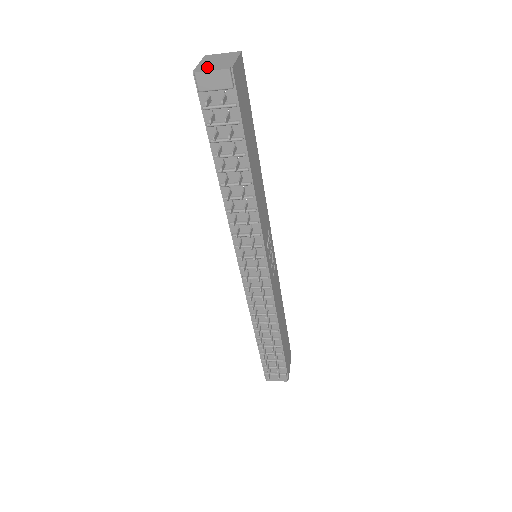
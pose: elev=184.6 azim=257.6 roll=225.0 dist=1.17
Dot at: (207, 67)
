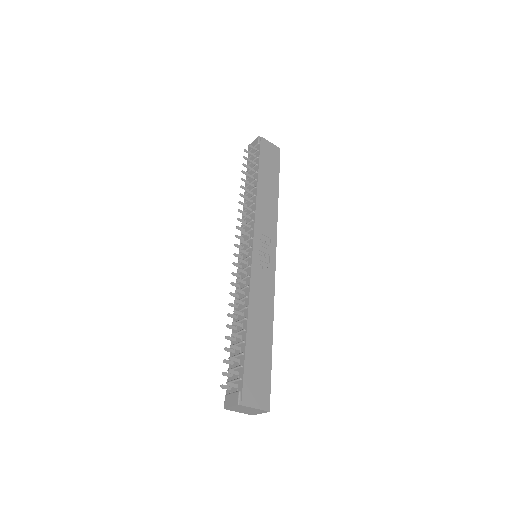
Dot at: occluded
